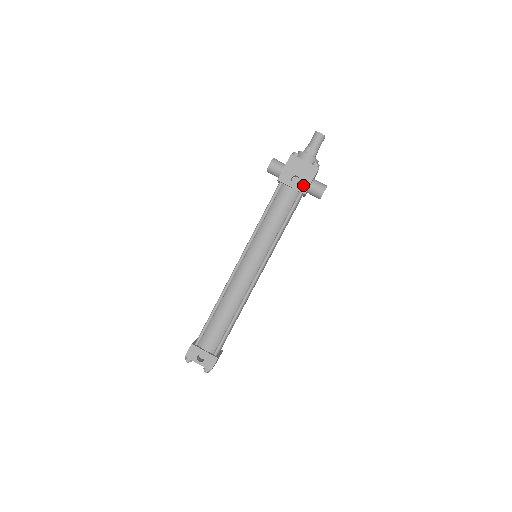
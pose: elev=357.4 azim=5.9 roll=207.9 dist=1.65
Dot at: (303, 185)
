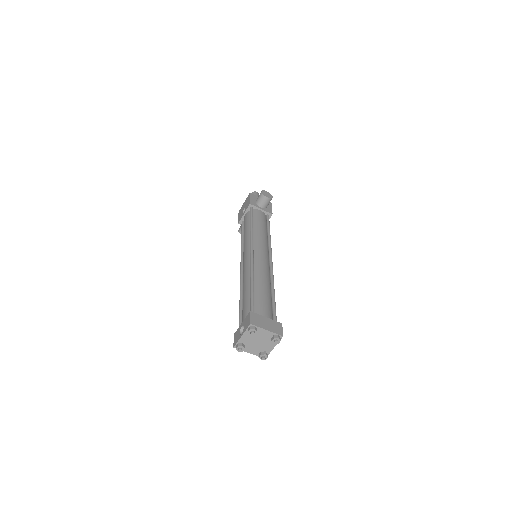
Dot at: (247, 205)
